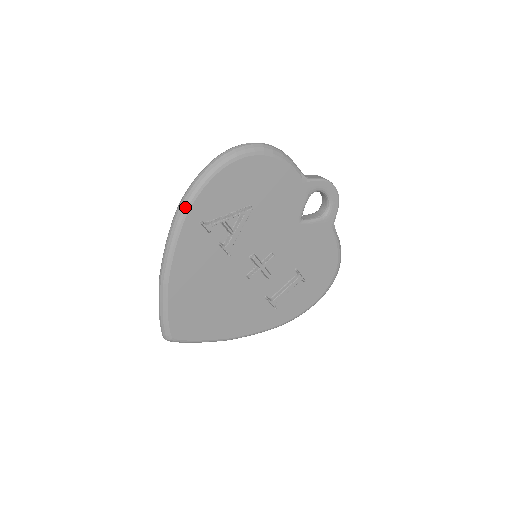
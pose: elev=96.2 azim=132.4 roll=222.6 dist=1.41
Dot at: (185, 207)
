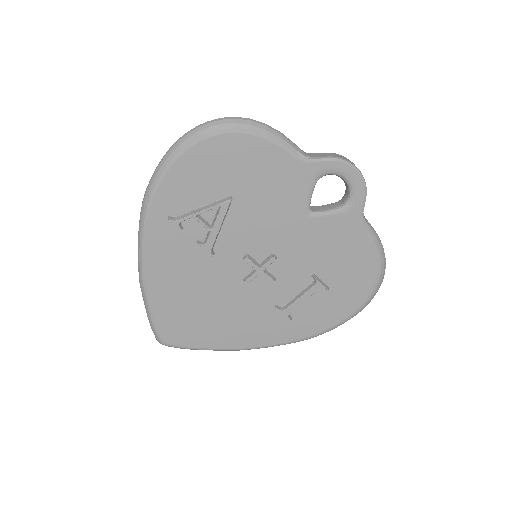
Dot at: (147, 200)
